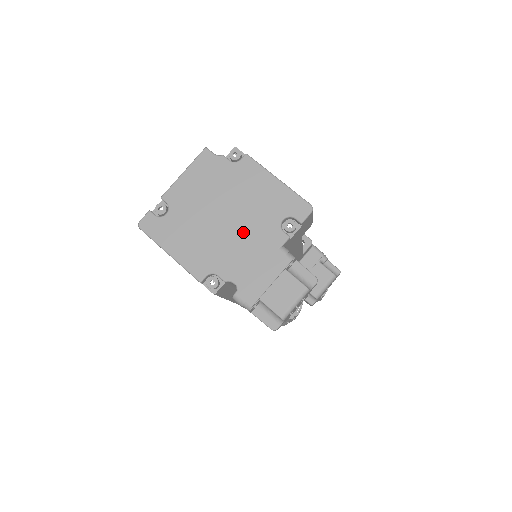
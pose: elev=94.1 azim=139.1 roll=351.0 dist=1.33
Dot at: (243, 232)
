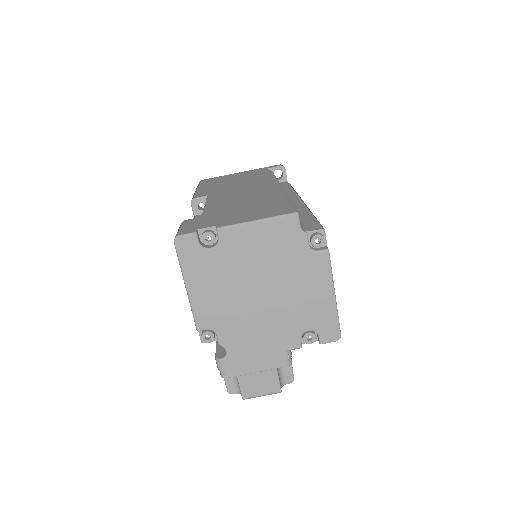
Dot at: (267, 317)
